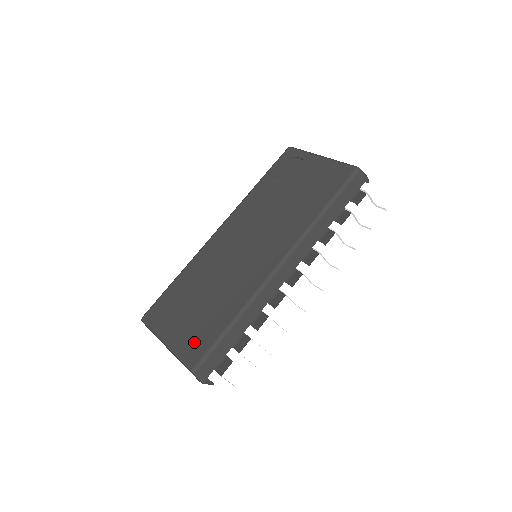
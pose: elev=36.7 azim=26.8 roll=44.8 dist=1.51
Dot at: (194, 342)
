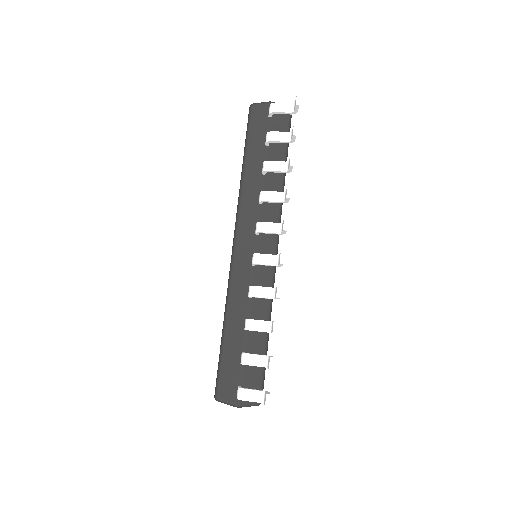
Dot at: occluded
